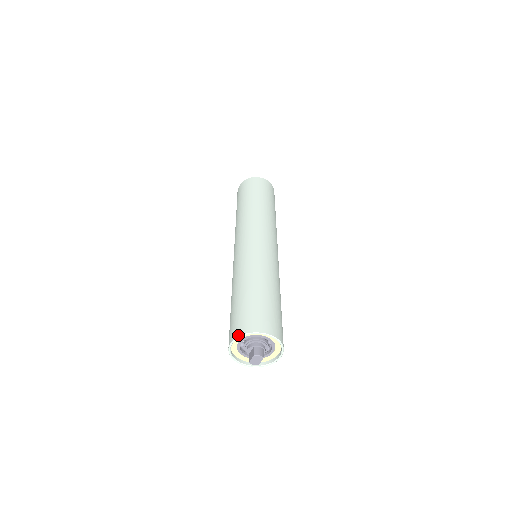
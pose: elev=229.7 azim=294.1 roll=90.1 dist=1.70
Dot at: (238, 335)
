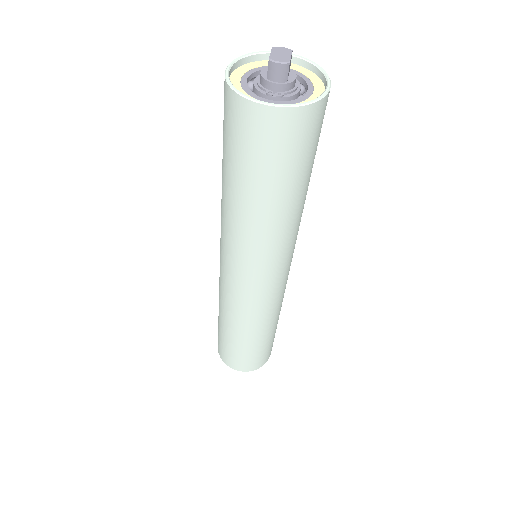
Dot at: (235, 61)
